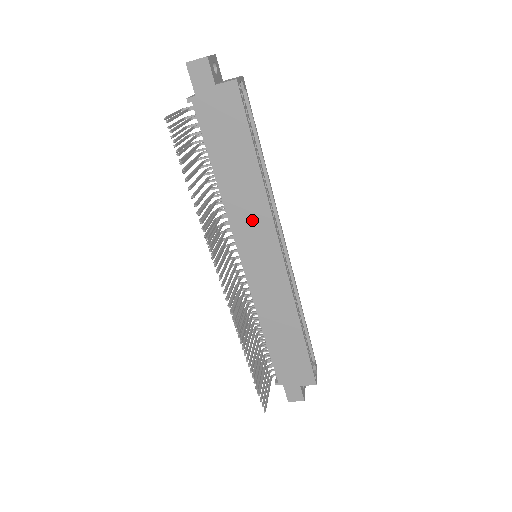
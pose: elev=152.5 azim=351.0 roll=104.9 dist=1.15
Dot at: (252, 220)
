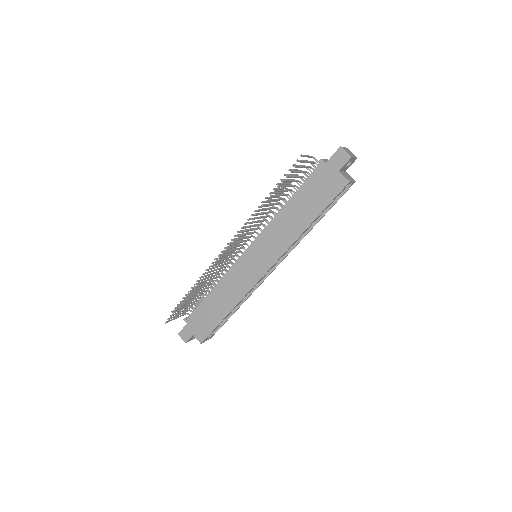
Dot at: (276, 240)
